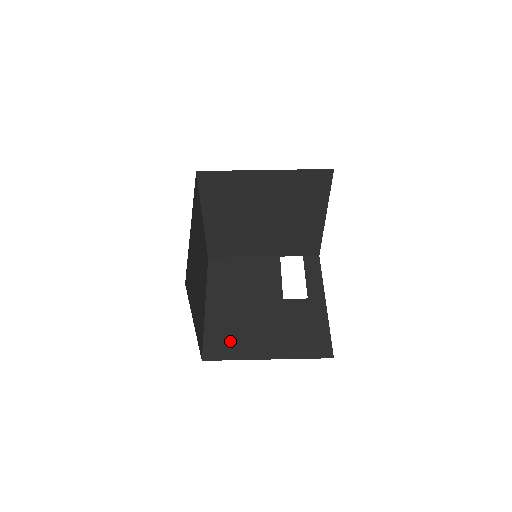
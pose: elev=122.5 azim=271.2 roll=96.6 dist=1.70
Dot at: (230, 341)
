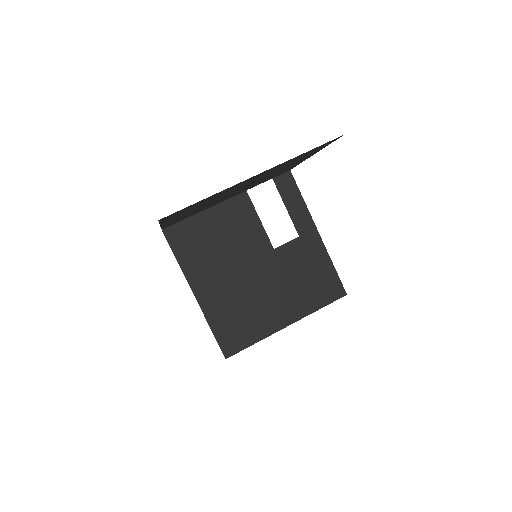
Dot at: (243, 325)
